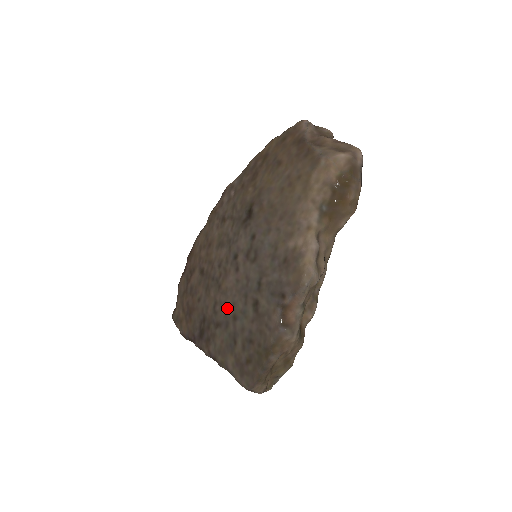
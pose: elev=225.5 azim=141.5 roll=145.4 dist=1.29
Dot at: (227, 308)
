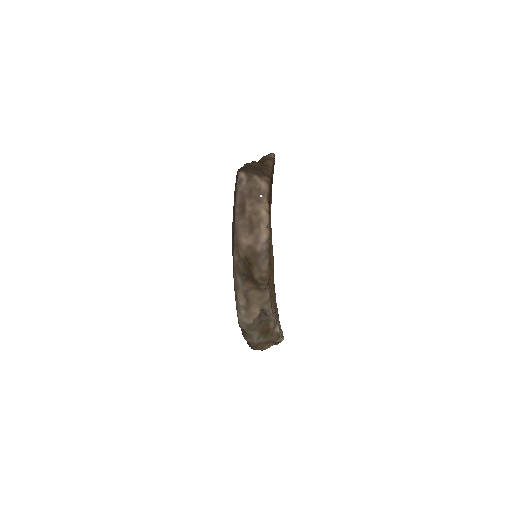
Dot at: occluded
